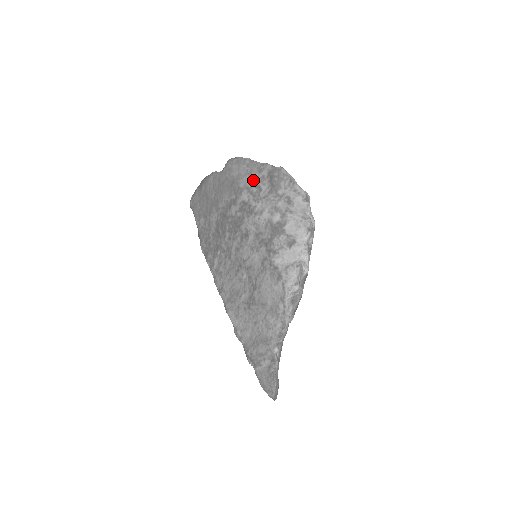
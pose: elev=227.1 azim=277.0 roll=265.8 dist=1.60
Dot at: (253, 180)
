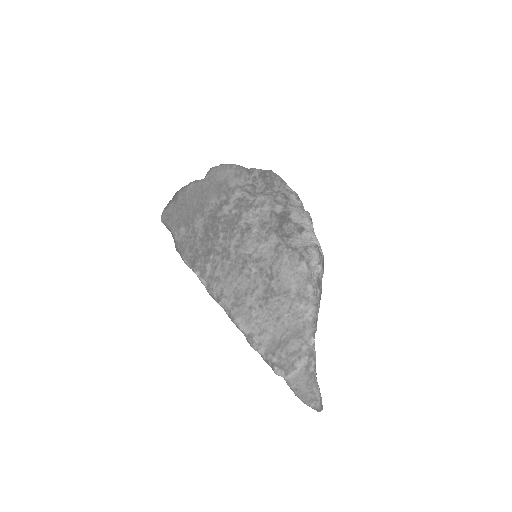
Dot at: (245, 180)
